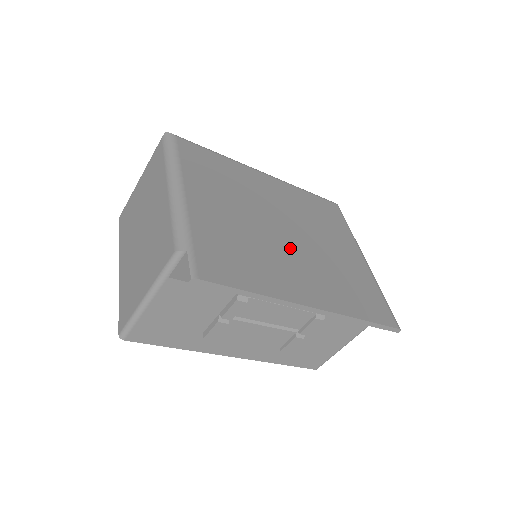
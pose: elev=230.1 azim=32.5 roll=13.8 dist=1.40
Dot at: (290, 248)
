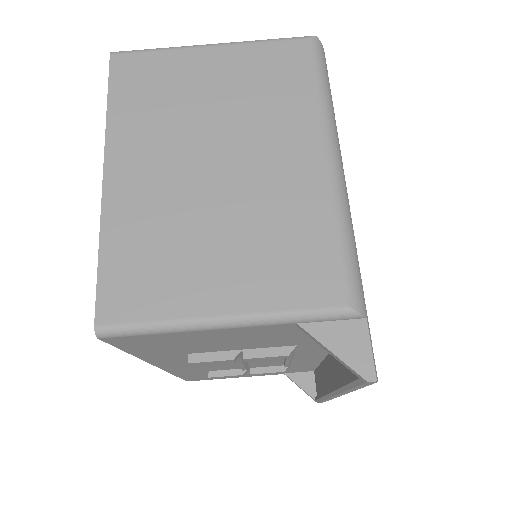
Dot at: occluded
